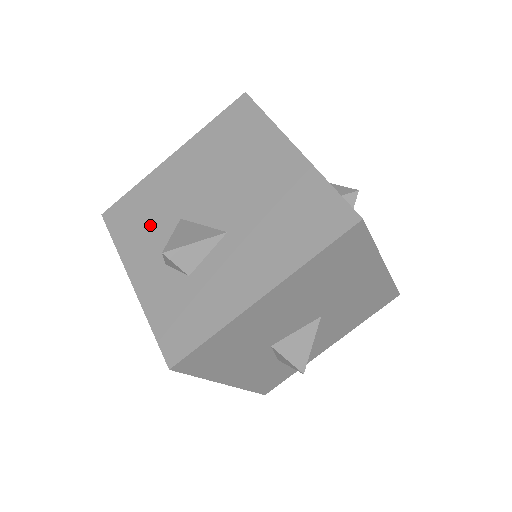
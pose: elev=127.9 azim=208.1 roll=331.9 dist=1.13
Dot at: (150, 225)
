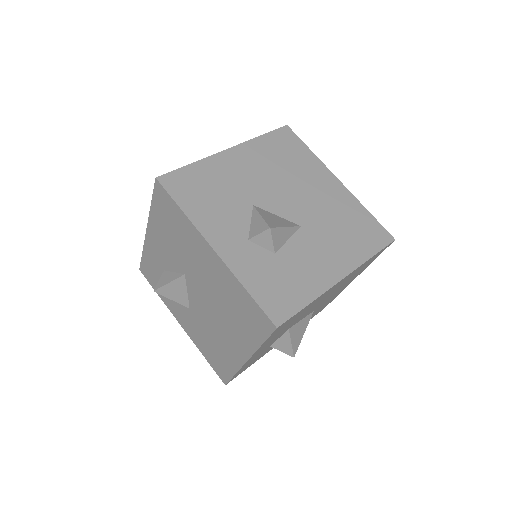
Dot at: (221, 202)
